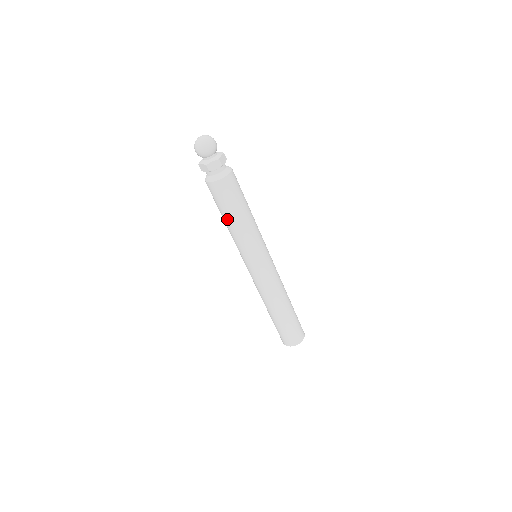
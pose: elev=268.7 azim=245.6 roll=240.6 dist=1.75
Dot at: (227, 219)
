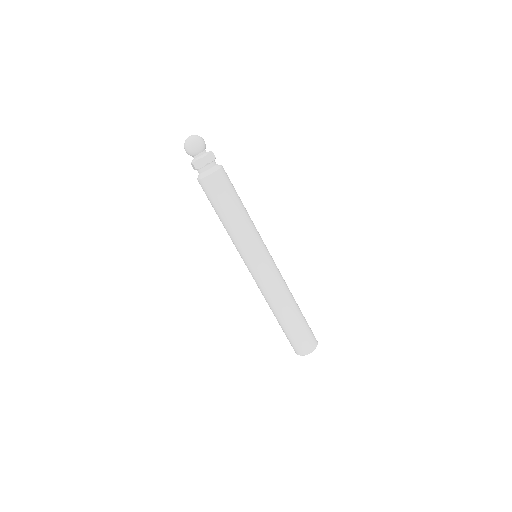
Dot at: (229, 213)
